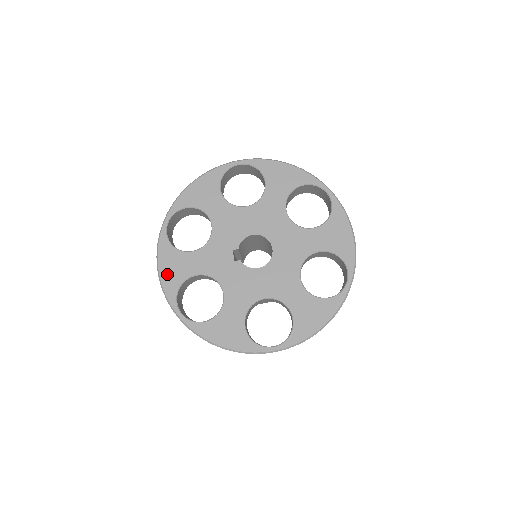
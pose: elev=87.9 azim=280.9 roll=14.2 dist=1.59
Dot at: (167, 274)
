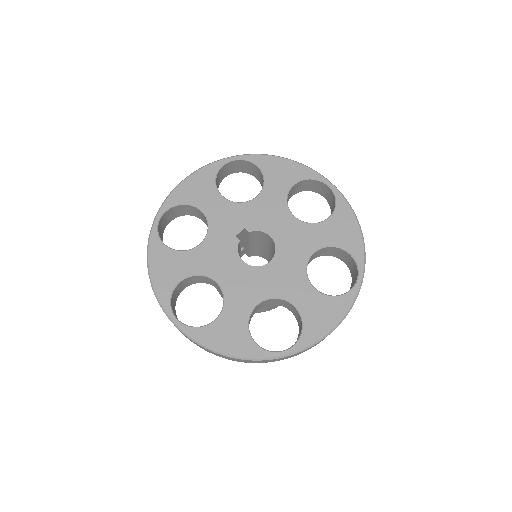
Dot at: (188, 187)
